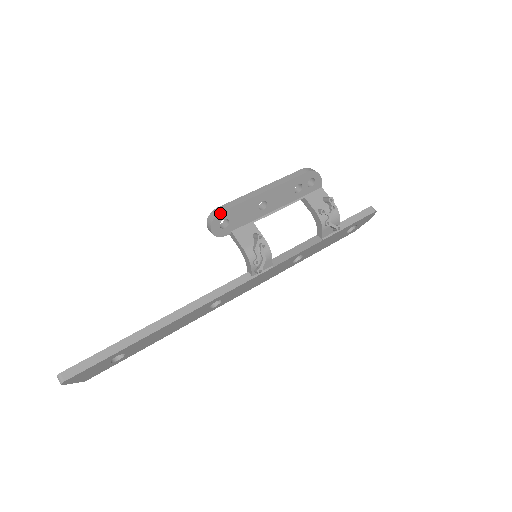
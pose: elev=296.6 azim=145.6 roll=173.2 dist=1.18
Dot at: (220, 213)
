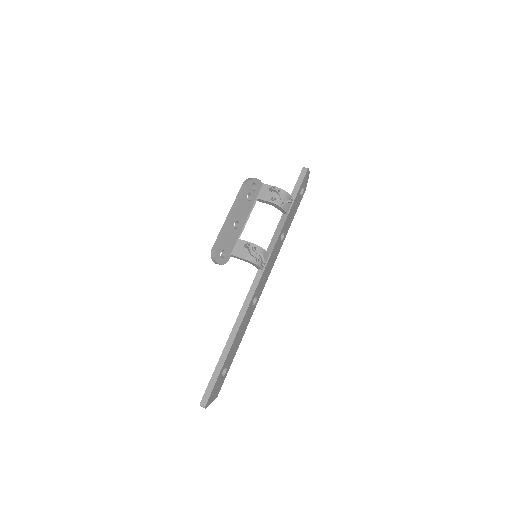
Dot at: (216, 251)
